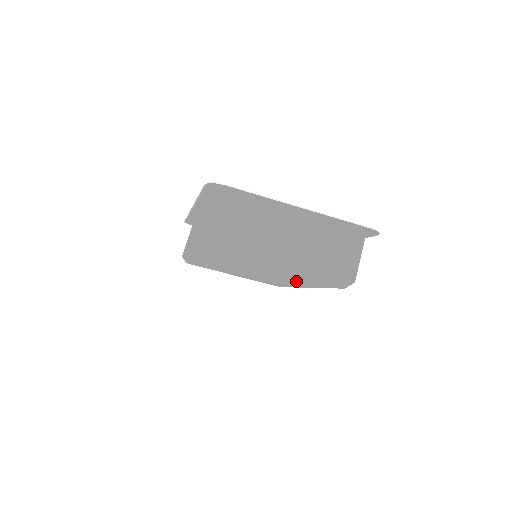
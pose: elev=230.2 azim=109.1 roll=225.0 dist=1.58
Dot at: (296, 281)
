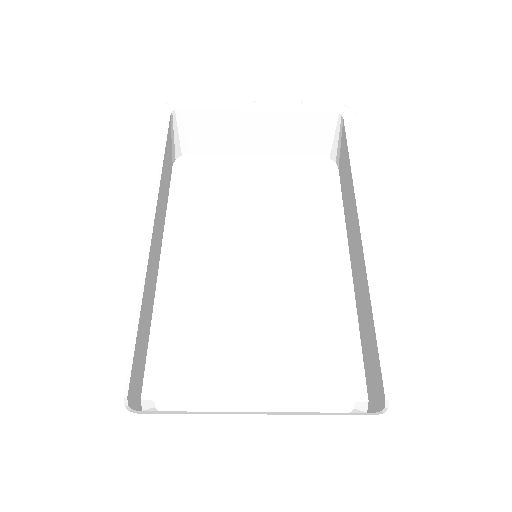
Dot at: (306, 325)
